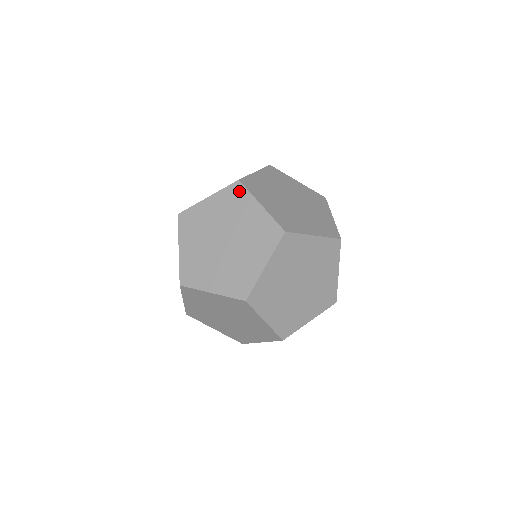
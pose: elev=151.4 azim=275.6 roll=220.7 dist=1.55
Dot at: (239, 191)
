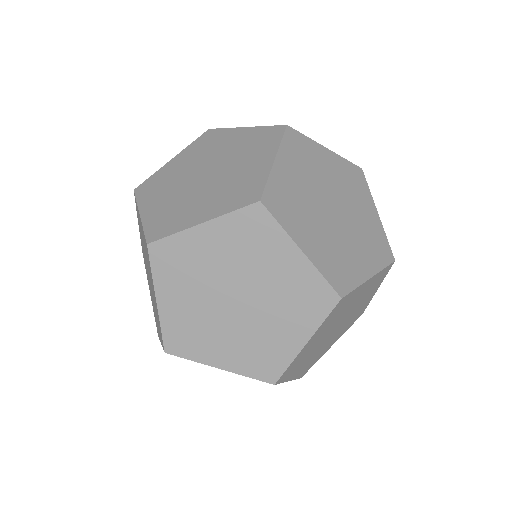
Dot at: (274, 135)
